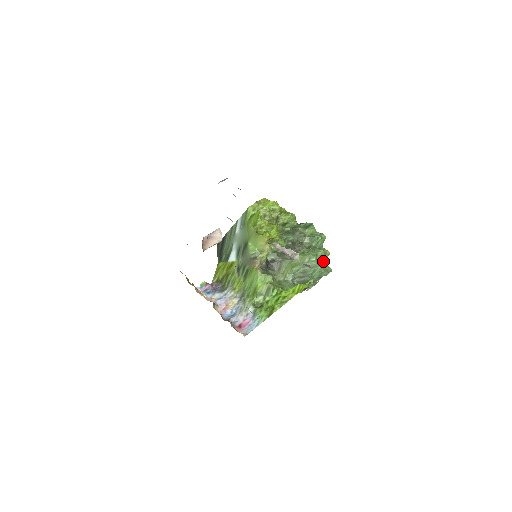
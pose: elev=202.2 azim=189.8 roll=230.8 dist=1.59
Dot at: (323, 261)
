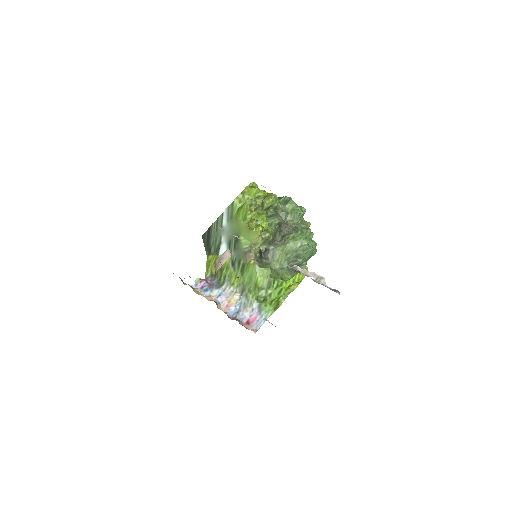
Dot at: (311, 239)
